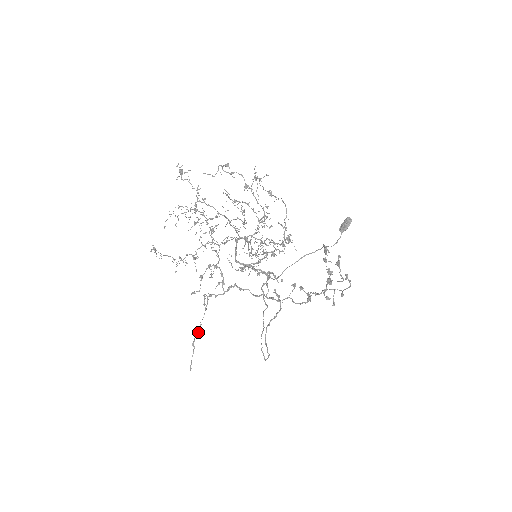
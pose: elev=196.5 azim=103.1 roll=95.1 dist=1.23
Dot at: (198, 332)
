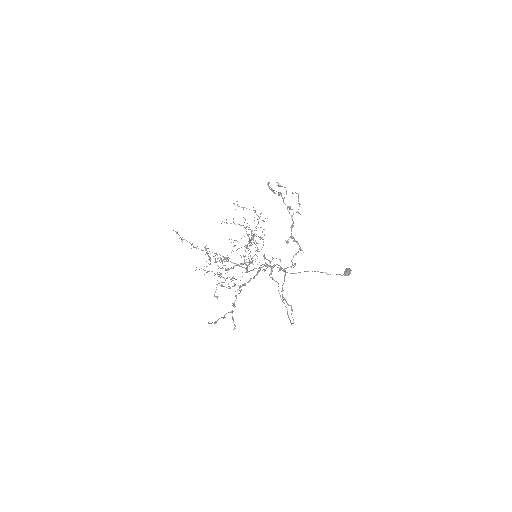
Dot at: occluded
